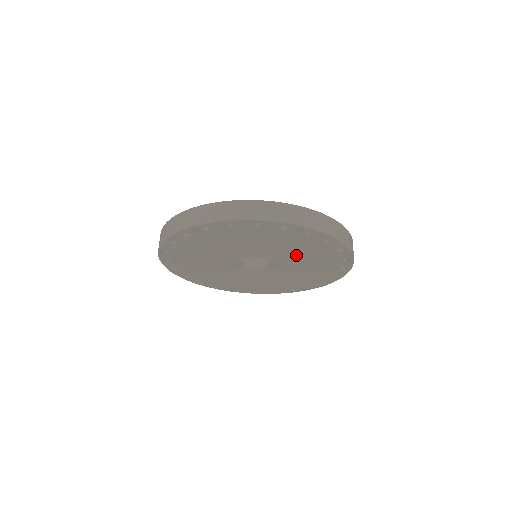
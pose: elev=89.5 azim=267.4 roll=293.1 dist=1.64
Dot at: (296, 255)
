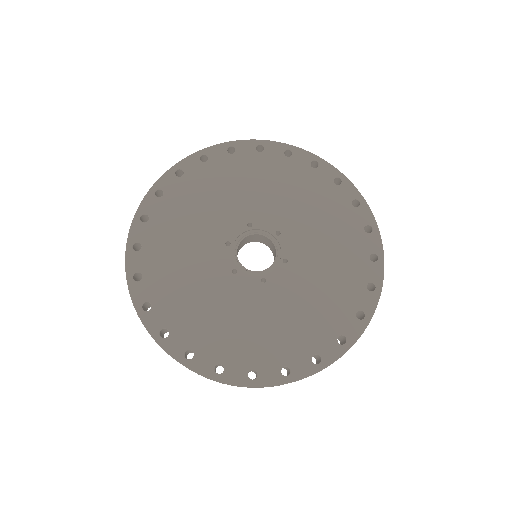
Dot at: (296, 209)
